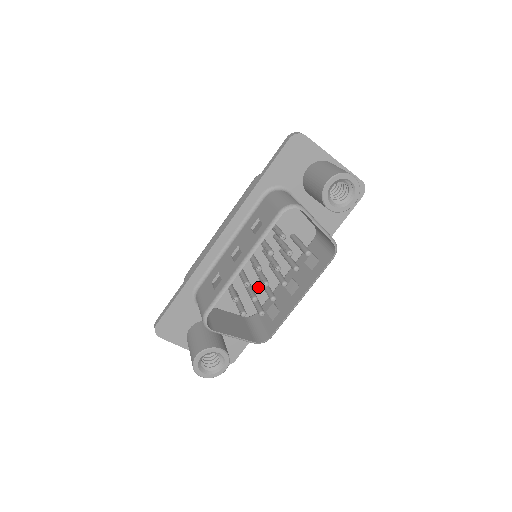
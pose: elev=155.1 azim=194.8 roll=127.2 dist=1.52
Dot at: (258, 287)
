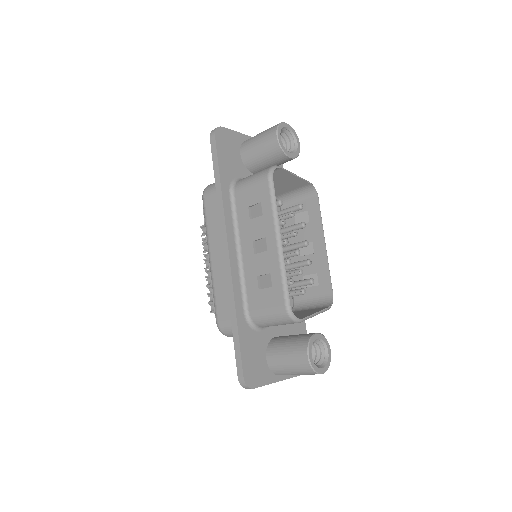
Dot at: occluded
